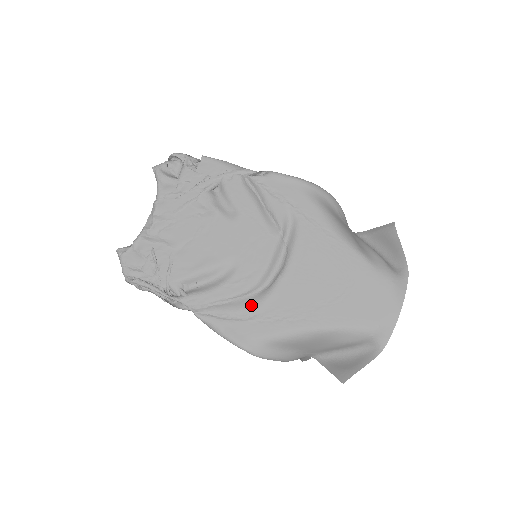
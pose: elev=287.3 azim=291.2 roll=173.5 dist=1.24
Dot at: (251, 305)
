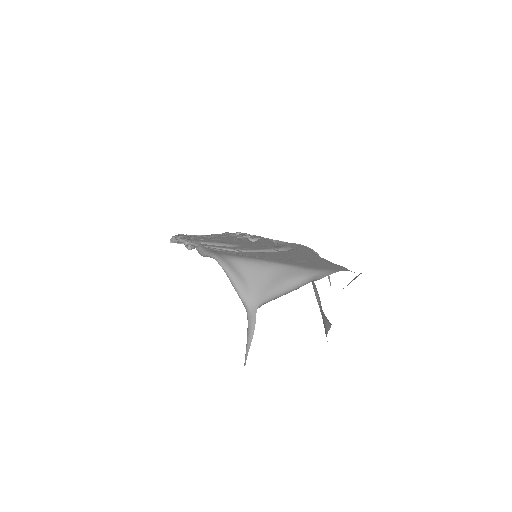
Dot at: occluded
